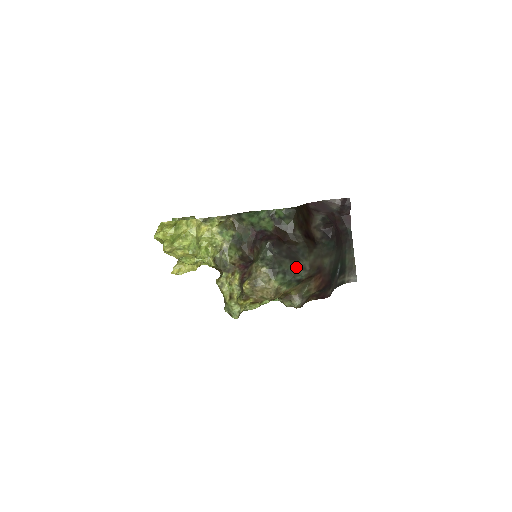
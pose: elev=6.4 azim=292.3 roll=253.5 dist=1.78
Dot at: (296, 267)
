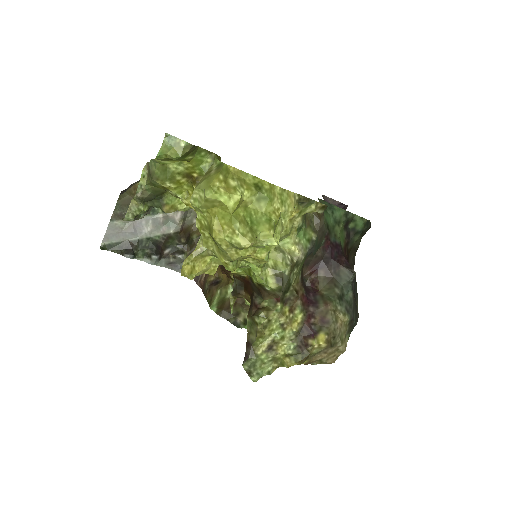
Dot at: (356, 316)
